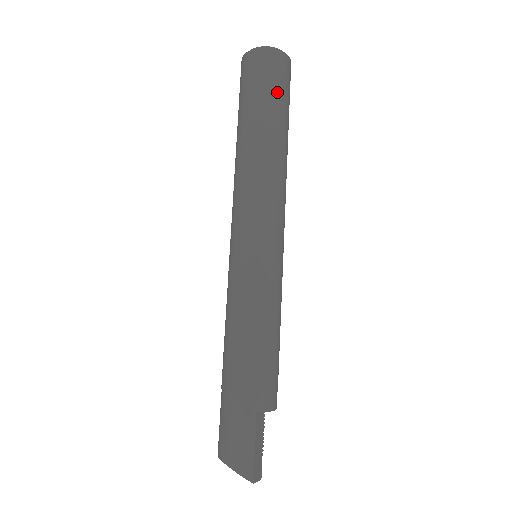
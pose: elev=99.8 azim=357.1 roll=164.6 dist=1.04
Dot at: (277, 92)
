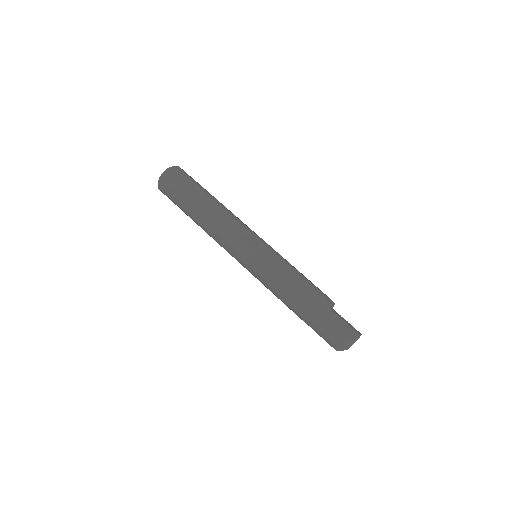
Dot at: (191, 183)
